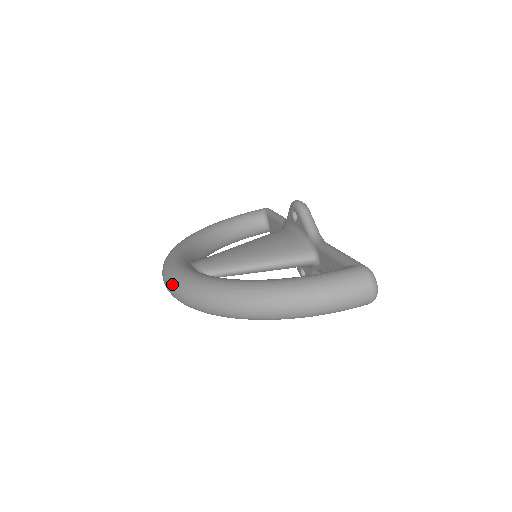
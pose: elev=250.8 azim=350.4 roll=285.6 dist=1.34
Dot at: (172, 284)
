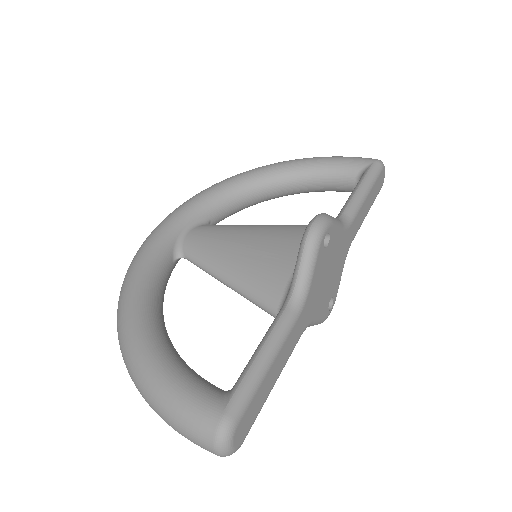
Dot at: occluded
